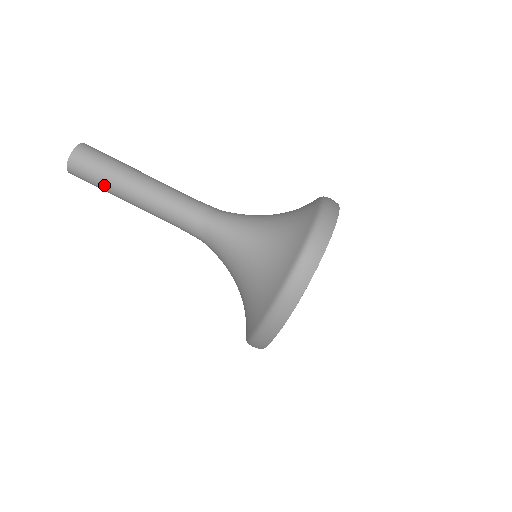
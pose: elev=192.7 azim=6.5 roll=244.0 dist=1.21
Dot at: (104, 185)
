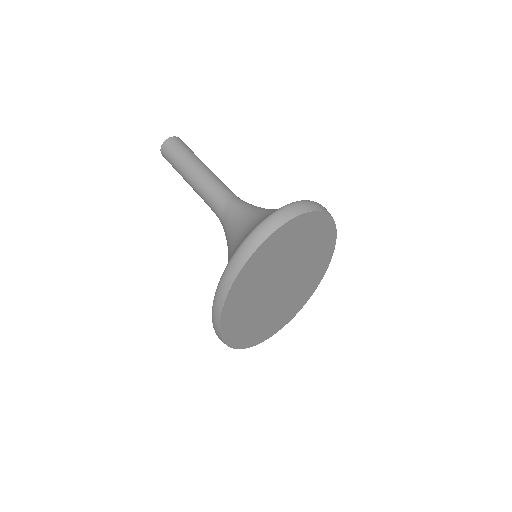
Dot at: (177, 161)
